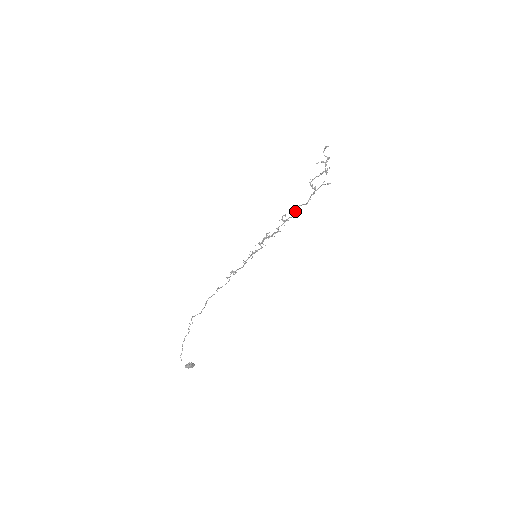
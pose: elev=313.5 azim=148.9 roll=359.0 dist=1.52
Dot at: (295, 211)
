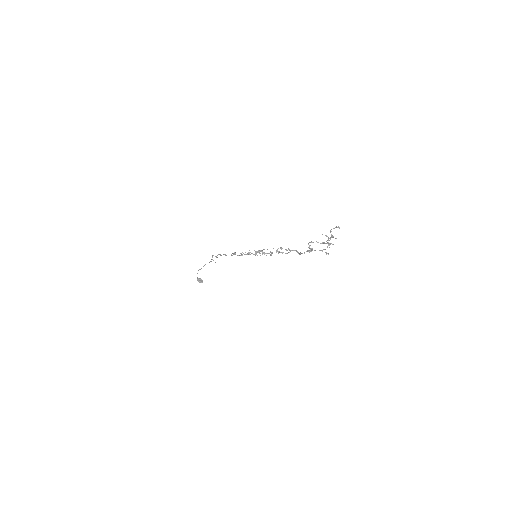
Dot at: (288, 252)
